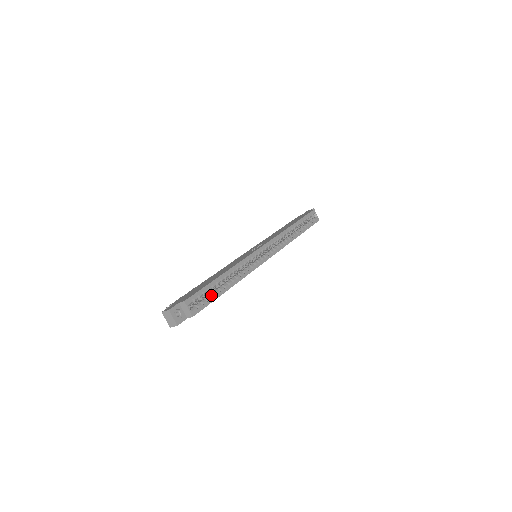
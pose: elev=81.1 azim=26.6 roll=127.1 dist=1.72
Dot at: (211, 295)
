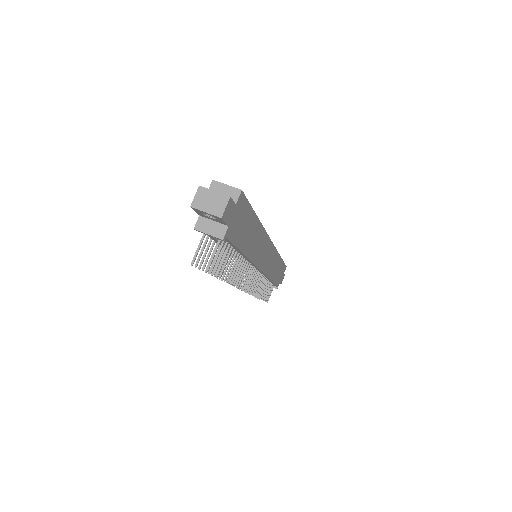
Dot at: occluded
